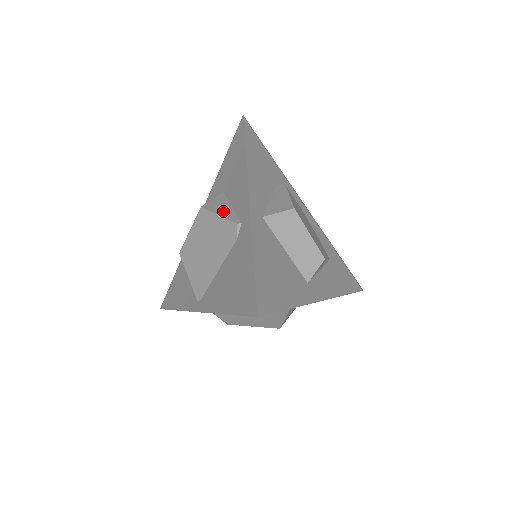
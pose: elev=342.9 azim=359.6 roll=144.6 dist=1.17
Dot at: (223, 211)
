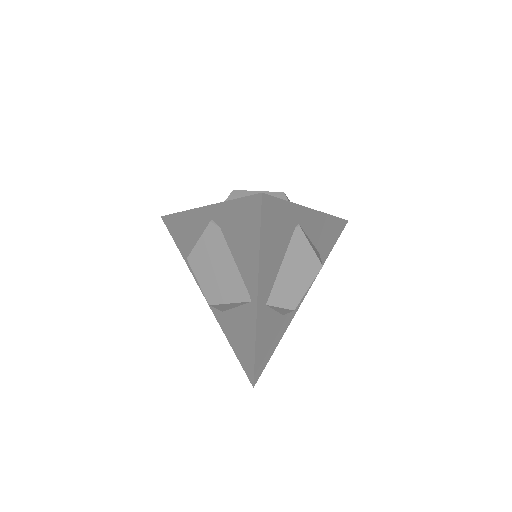
Dot at: occluded
